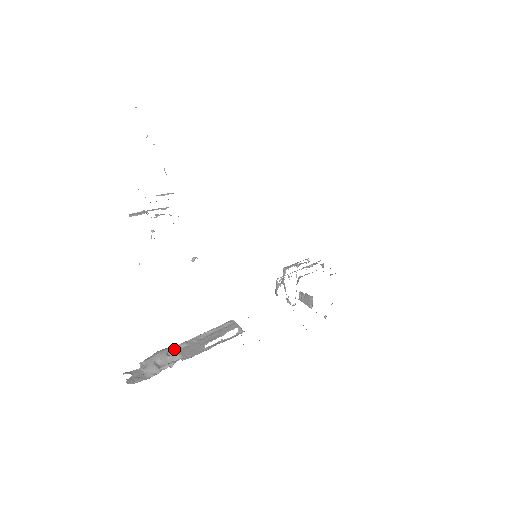
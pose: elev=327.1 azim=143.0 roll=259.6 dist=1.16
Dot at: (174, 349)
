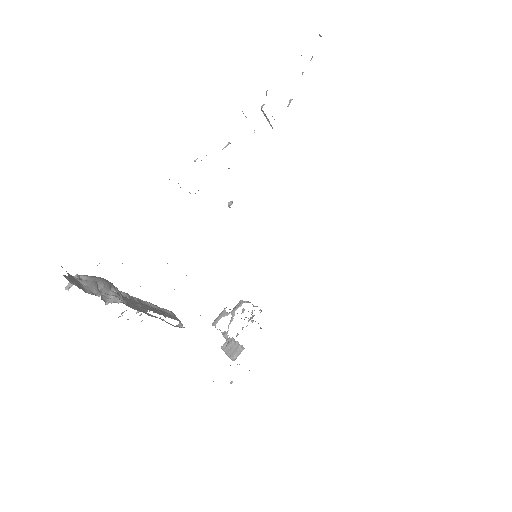
Dot at: (117, 290)
